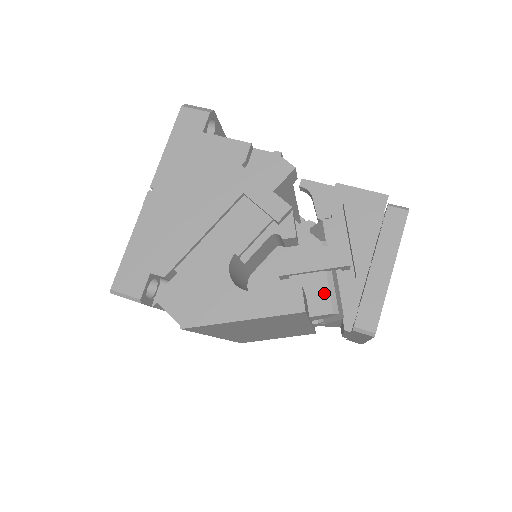
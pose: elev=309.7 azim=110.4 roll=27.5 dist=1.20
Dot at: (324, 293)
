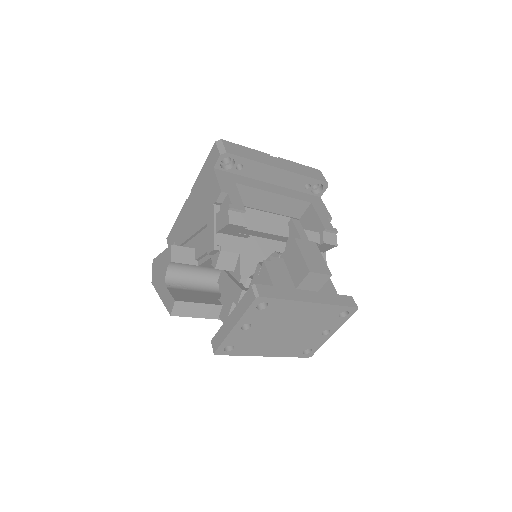
Dot at: (228, 310)
